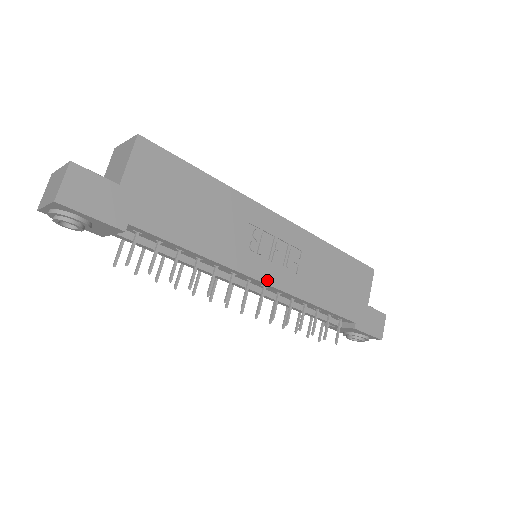
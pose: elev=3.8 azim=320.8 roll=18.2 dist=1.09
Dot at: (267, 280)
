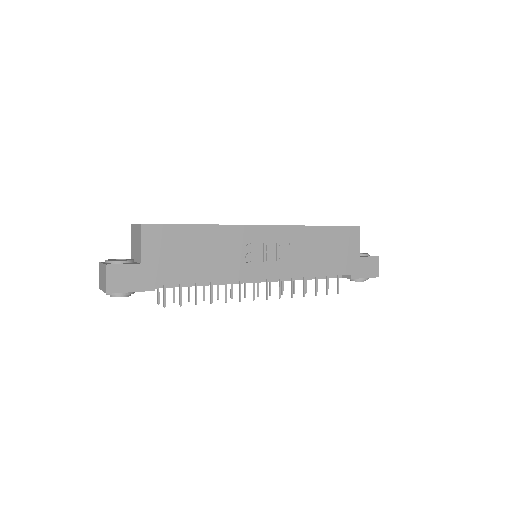
Dot at: (266, 276)
